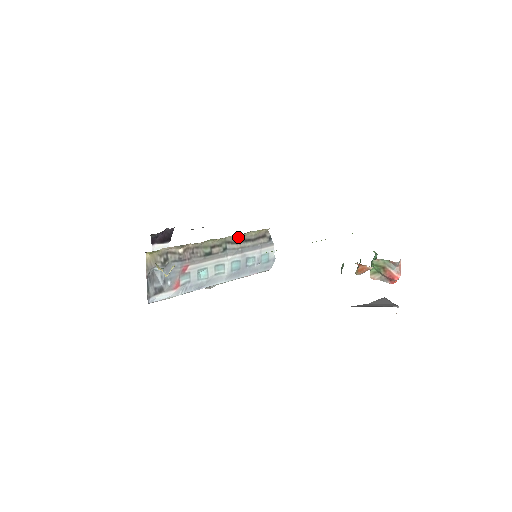
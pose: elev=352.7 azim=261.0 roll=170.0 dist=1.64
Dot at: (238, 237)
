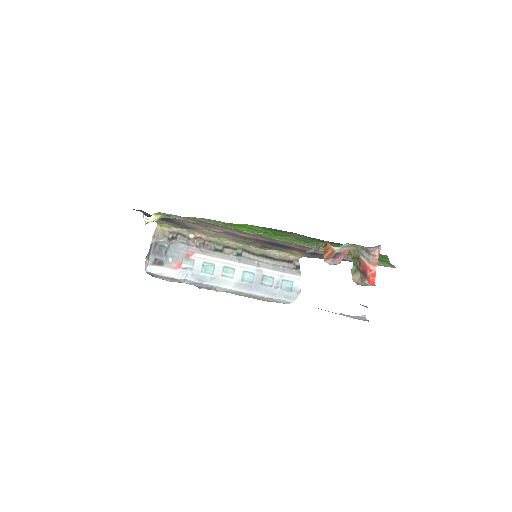
Dot at: (258, 249)
